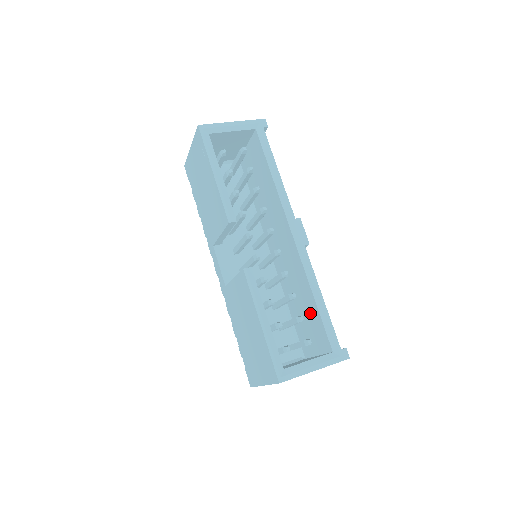
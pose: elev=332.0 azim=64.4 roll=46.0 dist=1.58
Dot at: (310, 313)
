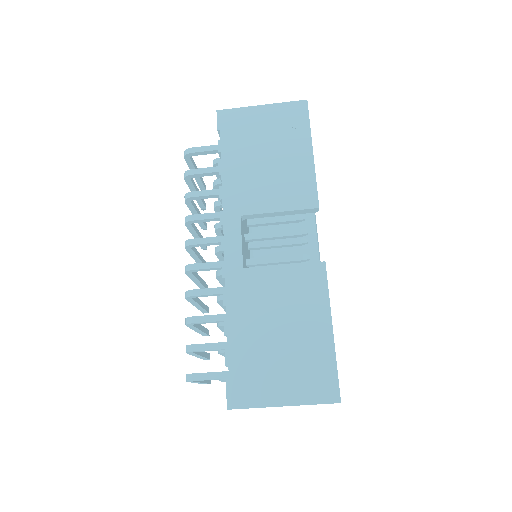
Dot at: occluded
